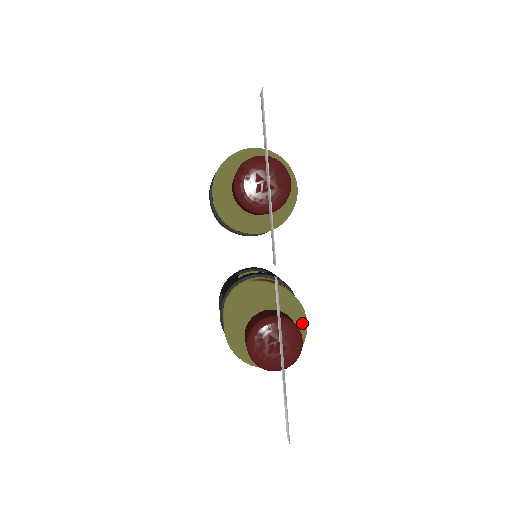
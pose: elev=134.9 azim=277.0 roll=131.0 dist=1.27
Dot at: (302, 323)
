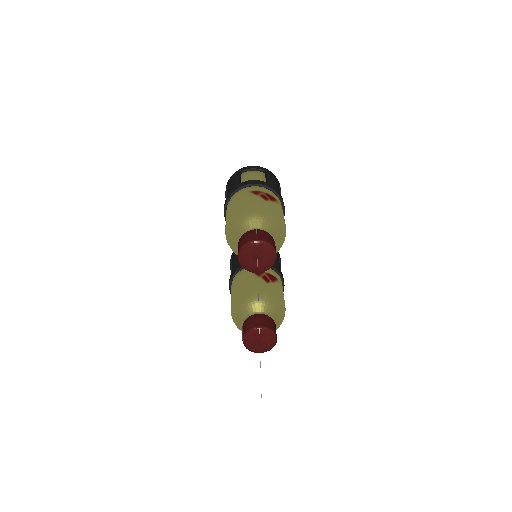
Dot at: (281, 316)
